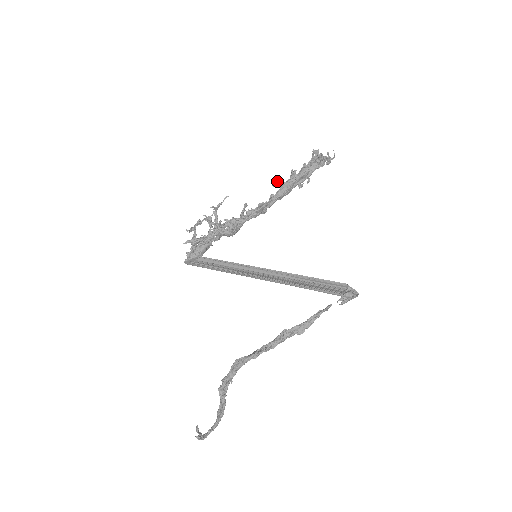
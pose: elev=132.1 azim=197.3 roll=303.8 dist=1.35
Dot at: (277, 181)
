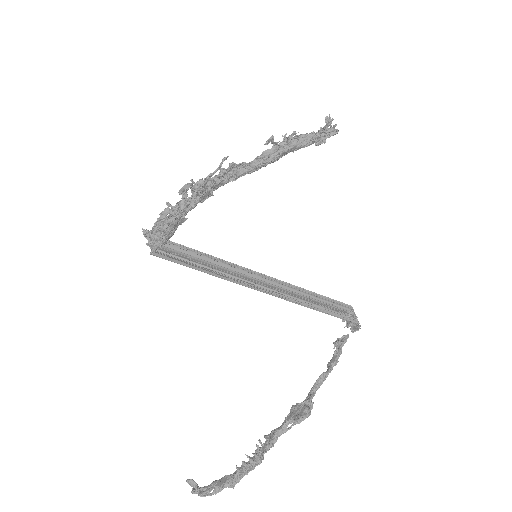
Dot at: (272, 139)
